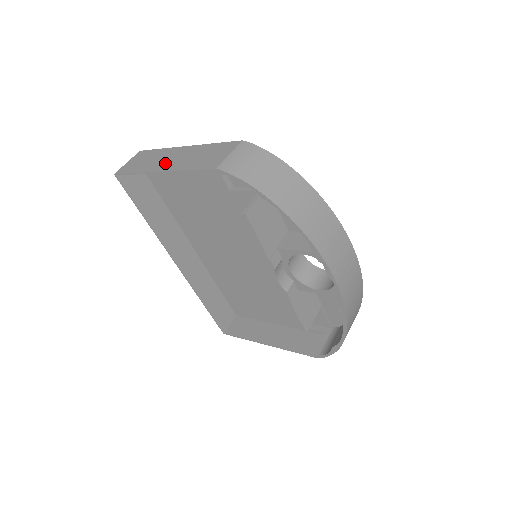
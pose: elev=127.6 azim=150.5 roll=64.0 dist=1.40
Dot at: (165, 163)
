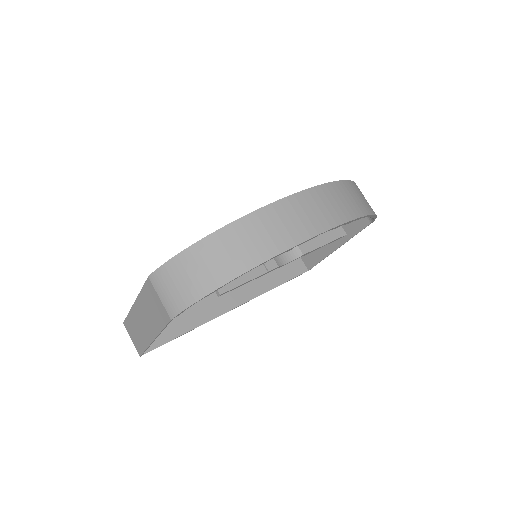
Dot at: (146, 330)
